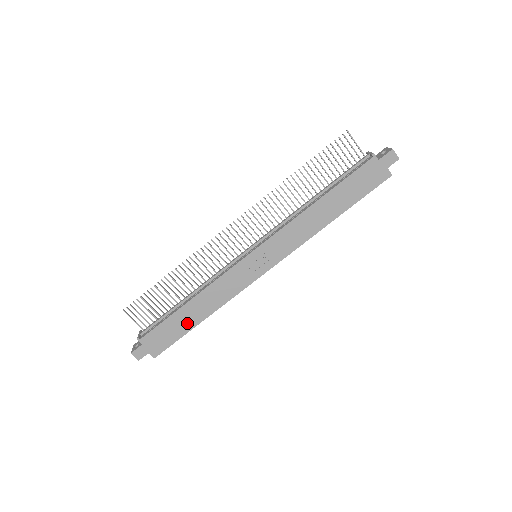
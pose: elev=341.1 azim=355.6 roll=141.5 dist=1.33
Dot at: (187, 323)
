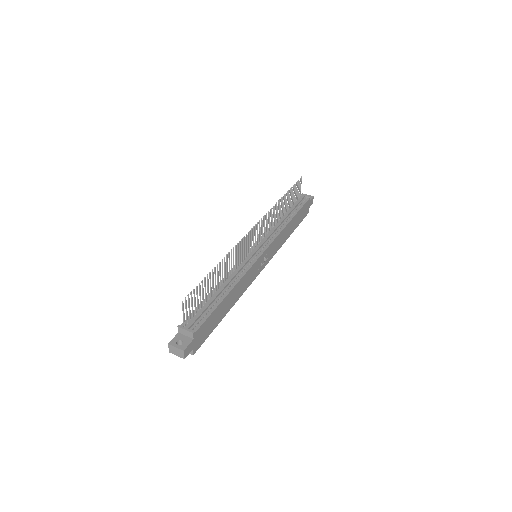
Dot at: (221, 314)
